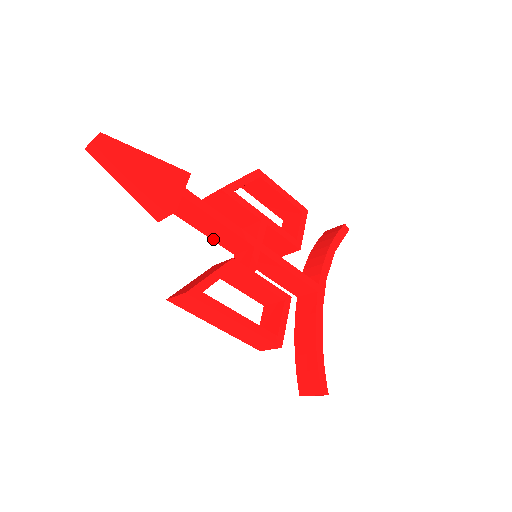
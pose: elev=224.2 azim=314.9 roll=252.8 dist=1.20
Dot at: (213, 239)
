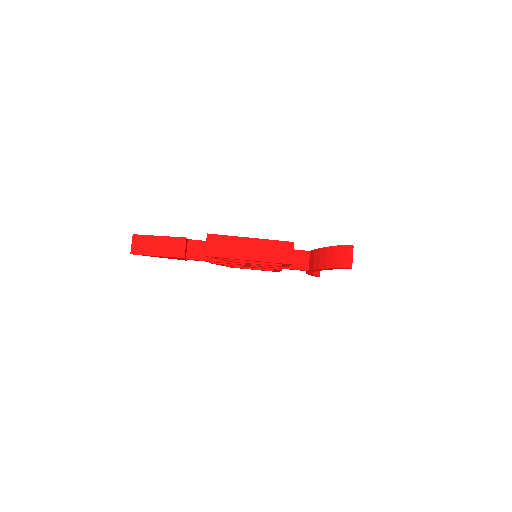
Dot at: (225, 262)
